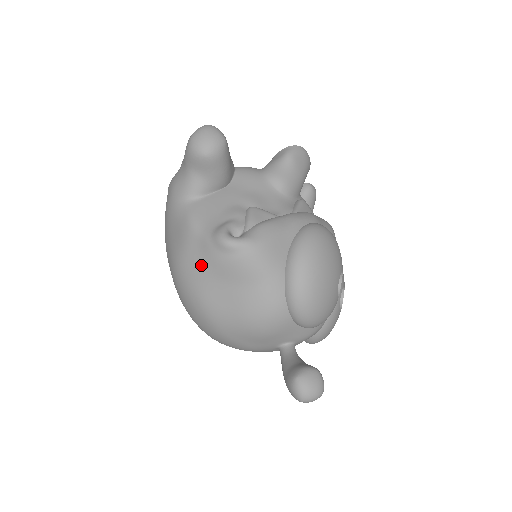
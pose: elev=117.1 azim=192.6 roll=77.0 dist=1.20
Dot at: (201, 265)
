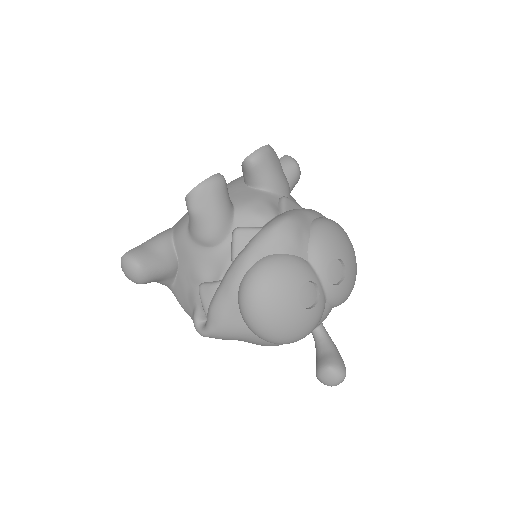
Dot at: occluded
